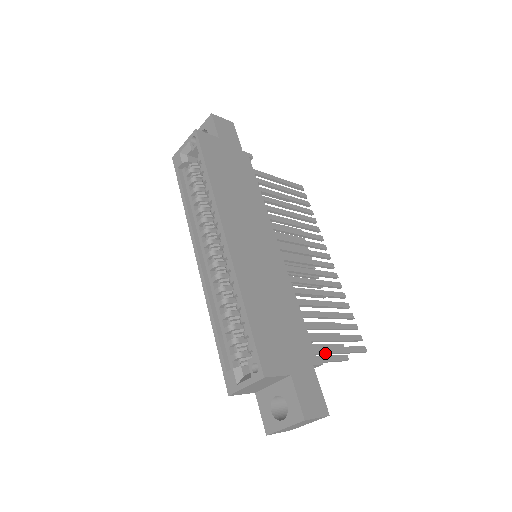
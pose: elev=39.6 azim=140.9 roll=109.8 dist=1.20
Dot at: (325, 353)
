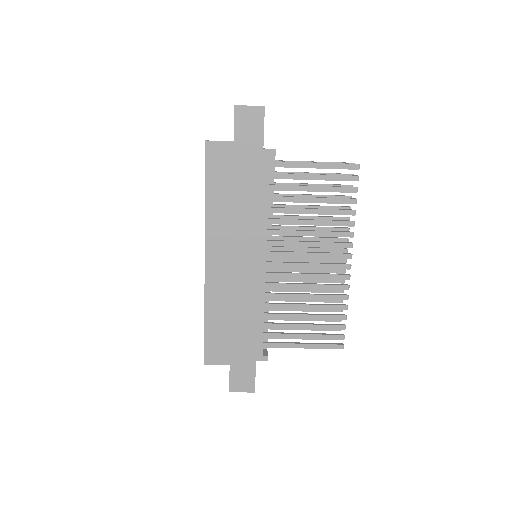
Dot at: (285, 347)
